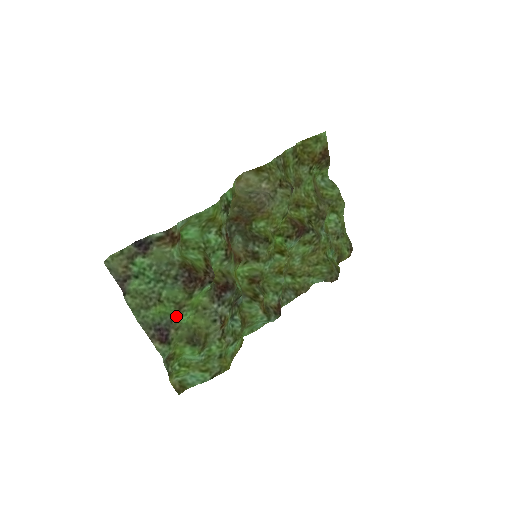
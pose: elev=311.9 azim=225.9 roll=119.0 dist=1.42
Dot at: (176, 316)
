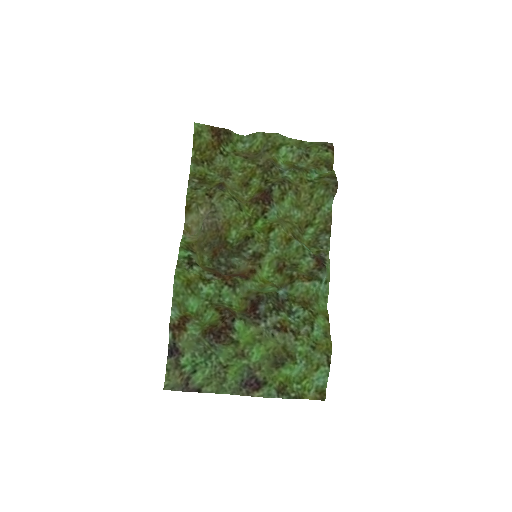
Dot at: (247, 362)
